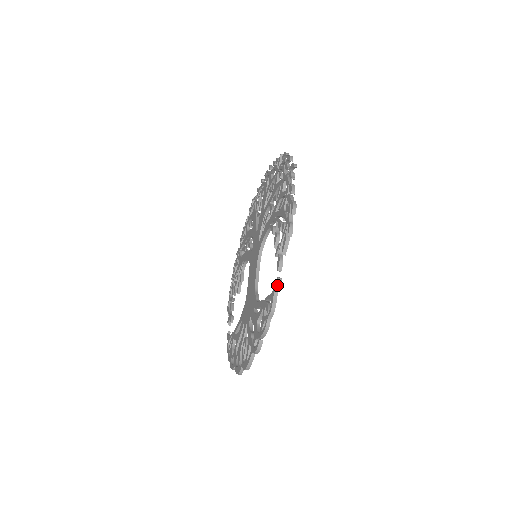
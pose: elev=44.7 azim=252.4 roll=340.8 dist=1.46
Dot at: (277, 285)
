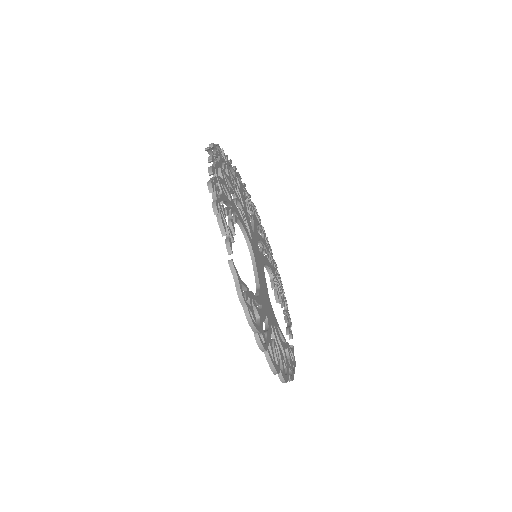
Dot at: (231, 268)
